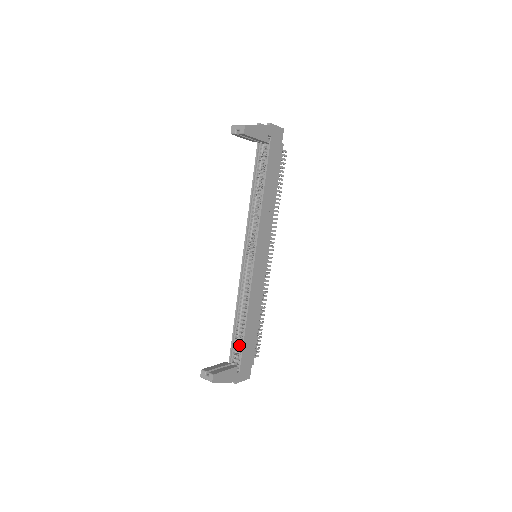
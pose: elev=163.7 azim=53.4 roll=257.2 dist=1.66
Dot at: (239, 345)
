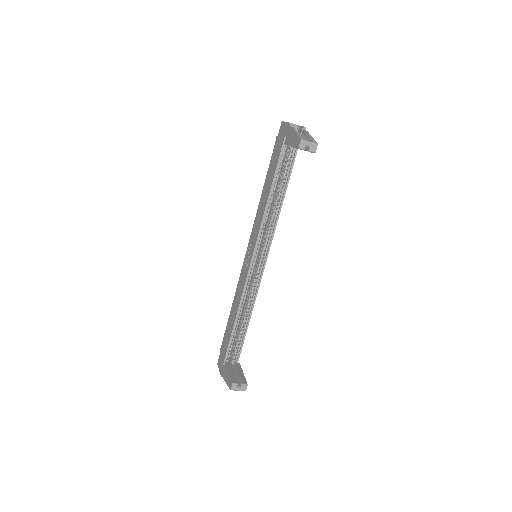
Dot at: occluded
